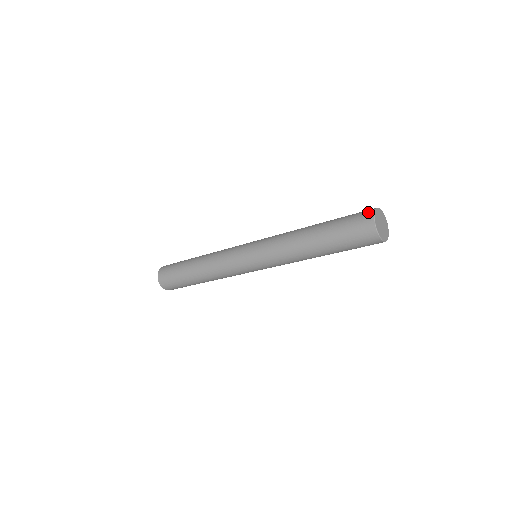
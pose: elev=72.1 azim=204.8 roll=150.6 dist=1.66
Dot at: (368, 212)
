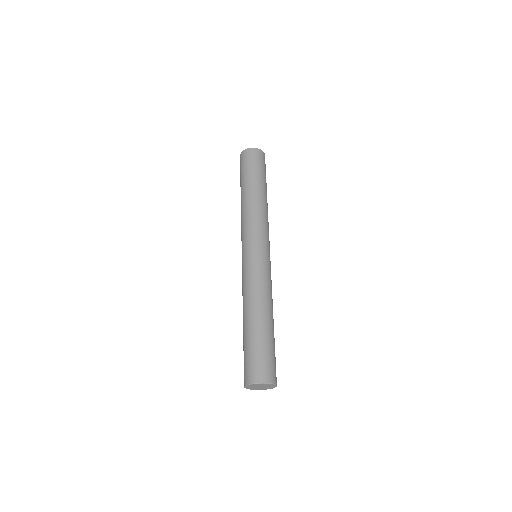
Dot at: (244, 381)
